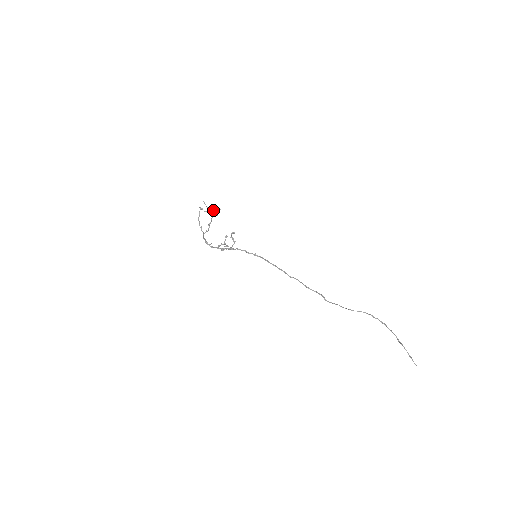
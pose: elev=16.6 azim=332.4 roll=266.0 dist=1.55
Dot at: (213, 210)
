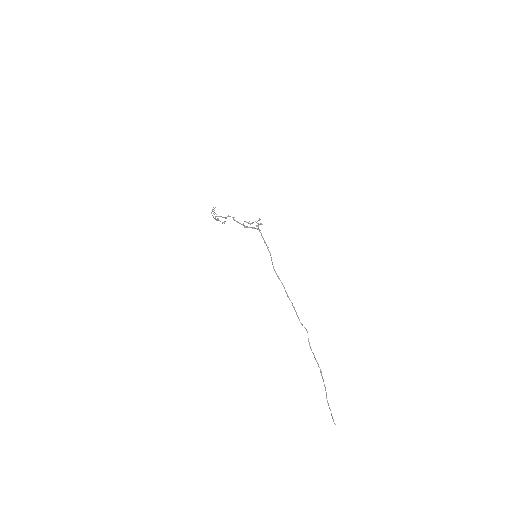
Dot at: occluded
